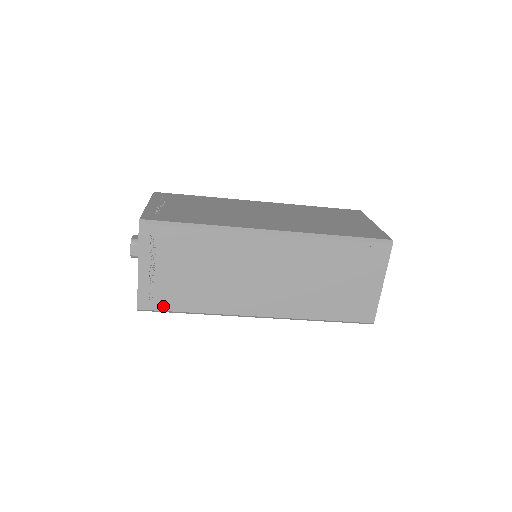
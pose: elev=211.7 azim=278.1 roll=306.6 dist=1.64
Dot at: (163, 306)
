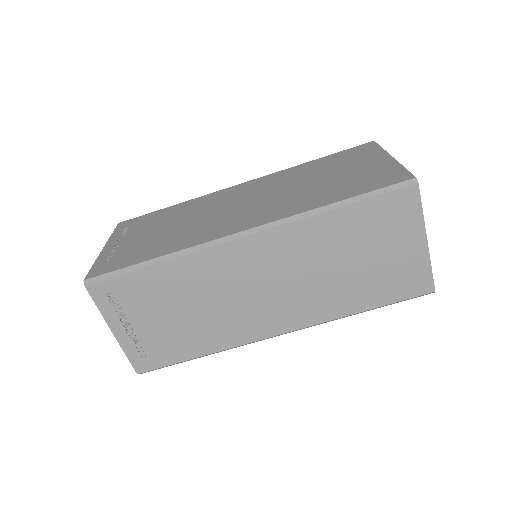
Dot at: (163, 361)
